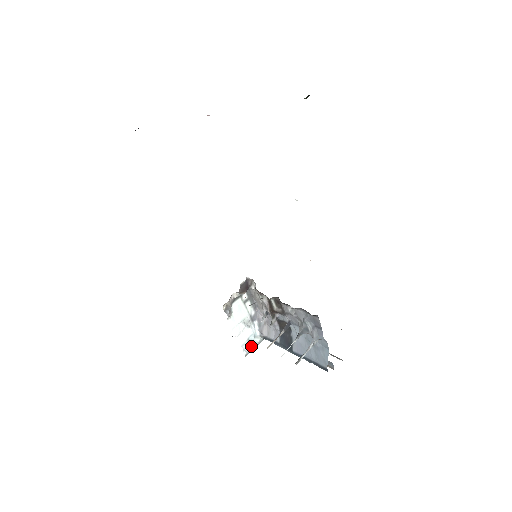
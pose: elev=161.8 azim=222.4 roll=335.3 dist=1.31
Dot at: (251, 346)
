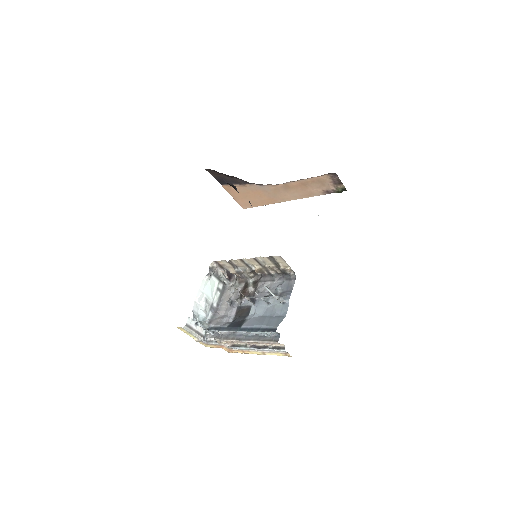
Dot at: (194, 326)
